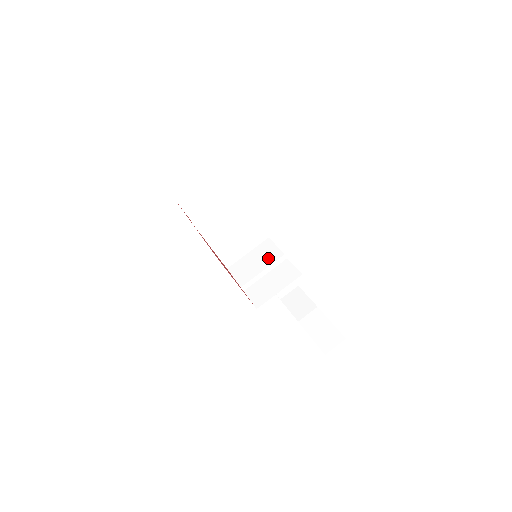
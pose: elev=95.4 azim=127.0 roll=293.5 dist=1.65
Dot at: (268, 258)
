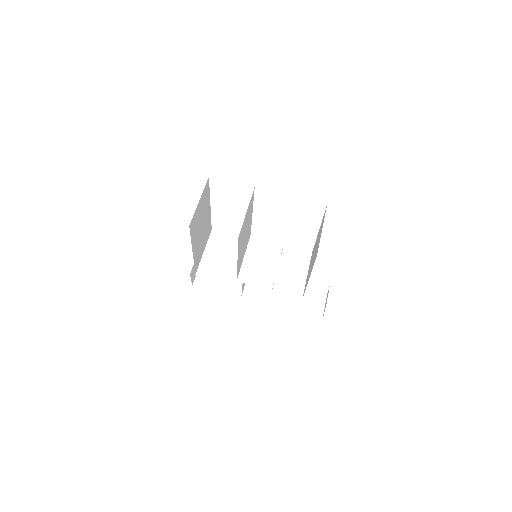
Dot at: (271, 252)
